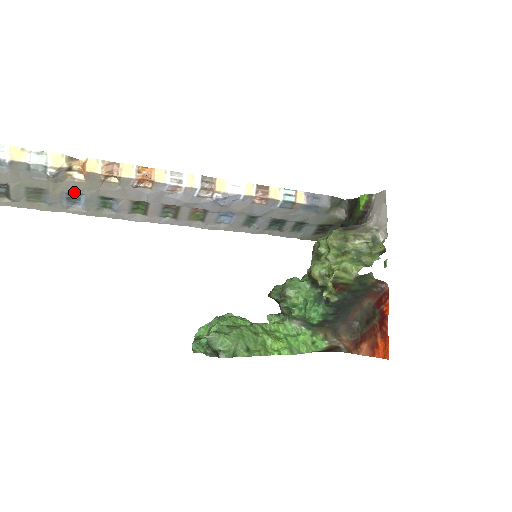
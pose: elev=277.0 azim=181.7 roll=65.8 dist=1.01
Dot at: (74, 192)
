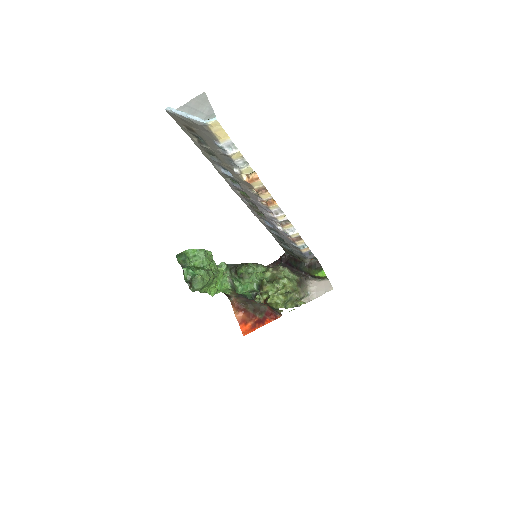
Dot at: (231, 172)
